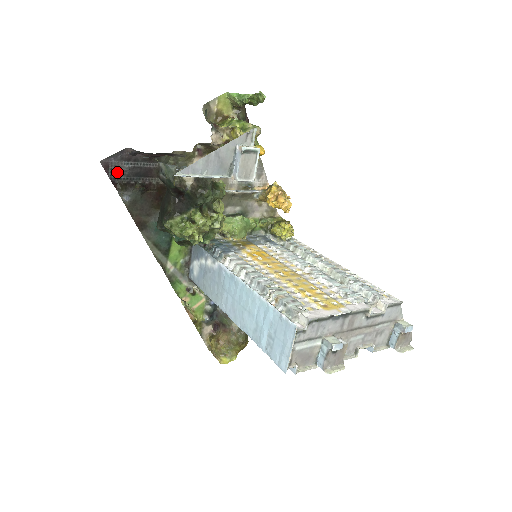
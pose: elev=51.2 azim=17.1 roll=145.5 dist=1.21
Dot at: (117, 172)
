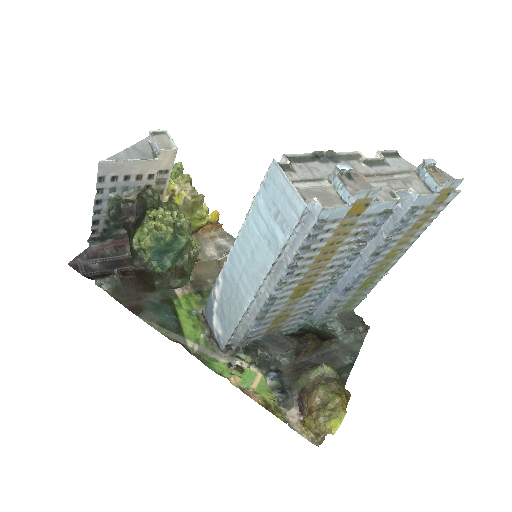
Dot at: (88, 270)
